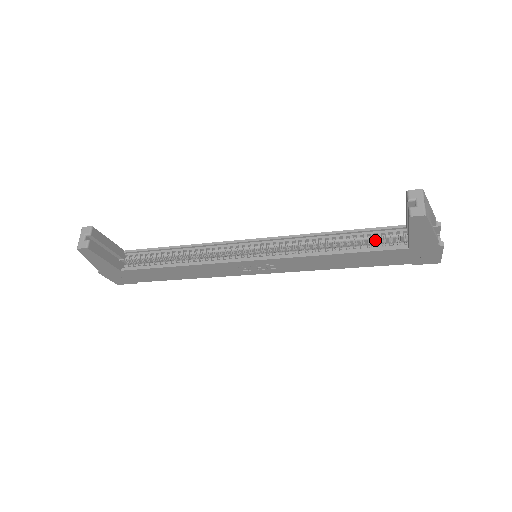
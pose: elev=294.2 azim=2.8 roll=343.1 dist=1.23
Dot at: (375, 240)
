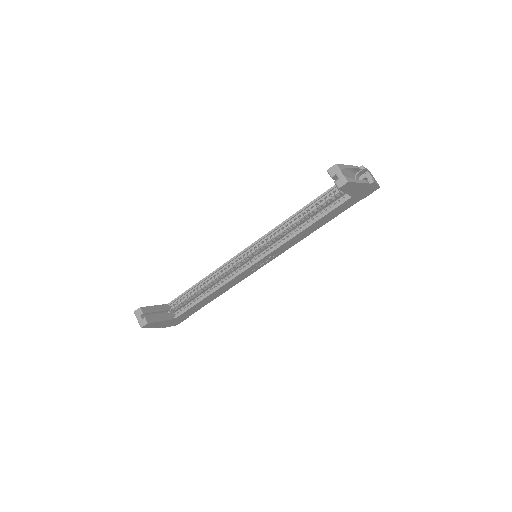
Dot at: (327, 202)
